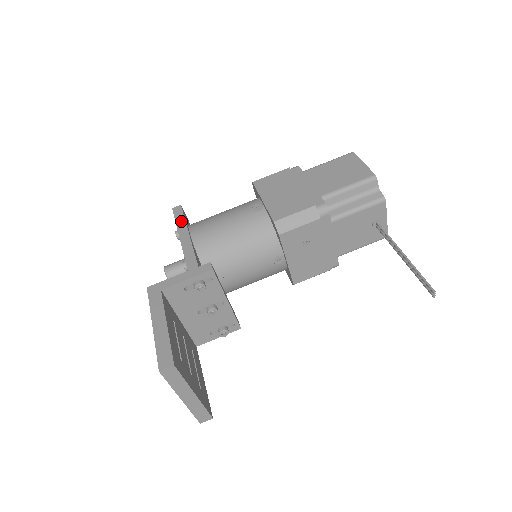
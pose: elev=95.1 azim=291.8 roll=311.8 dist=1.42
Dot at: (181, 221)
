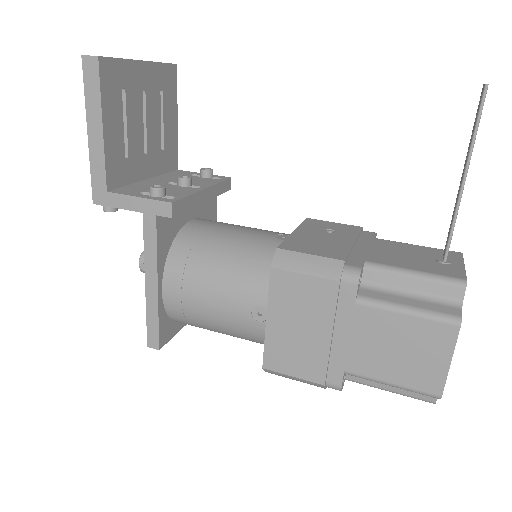
Dot at: occluded
